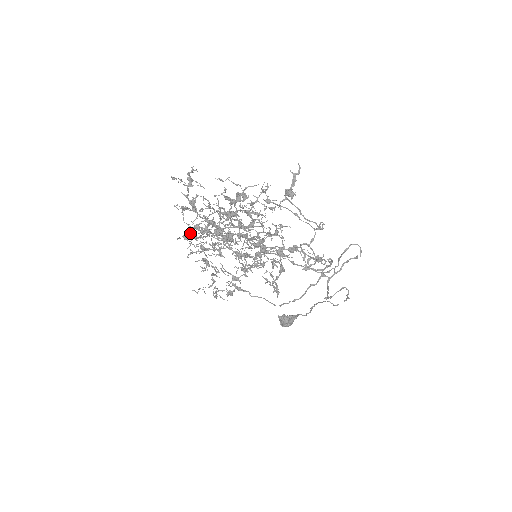
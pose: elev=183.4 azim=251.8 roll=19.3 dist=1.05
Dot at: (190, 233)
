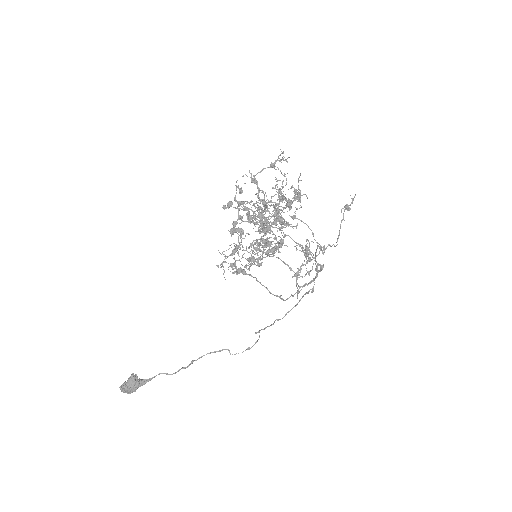
Dot at: occluded
